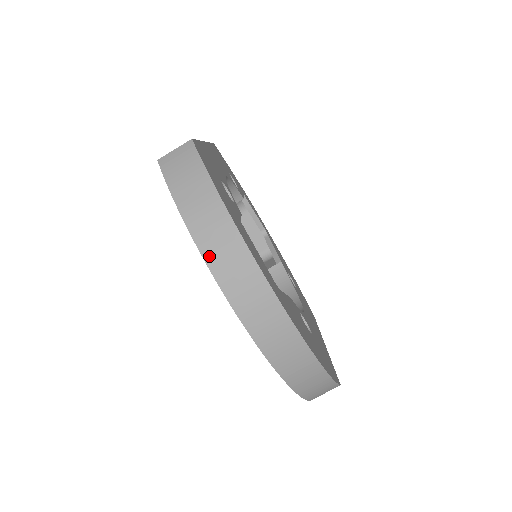
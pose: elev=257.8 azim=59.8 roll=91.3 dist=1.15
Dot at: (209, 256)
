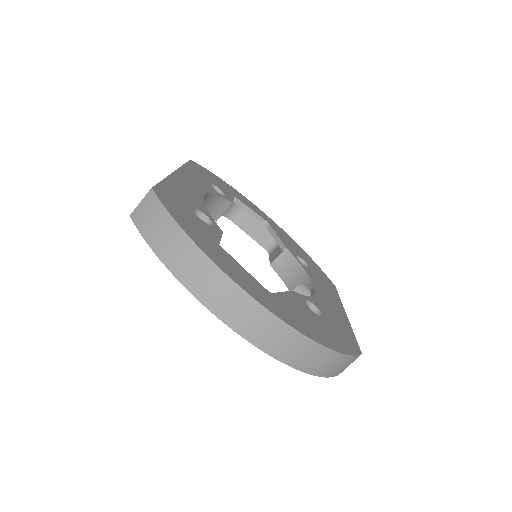
Dot at: (196, 291)
